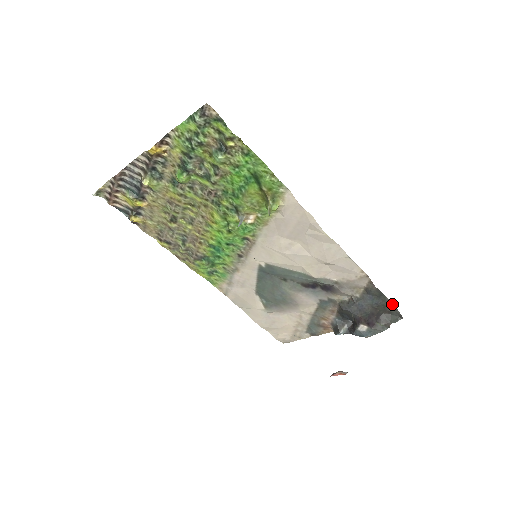
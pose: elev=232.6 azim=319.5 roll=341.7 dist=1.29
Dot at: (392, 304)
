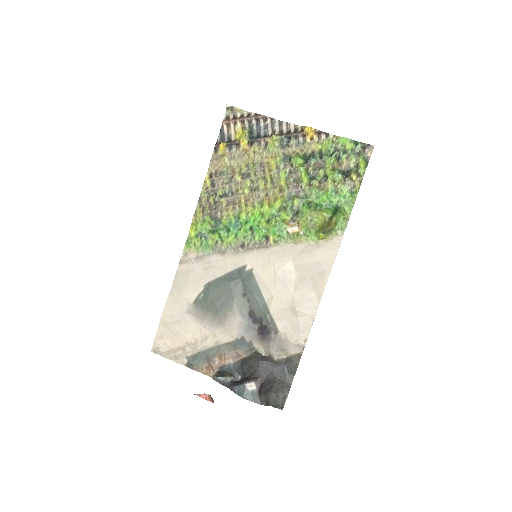
Dot at: (289, 389)
